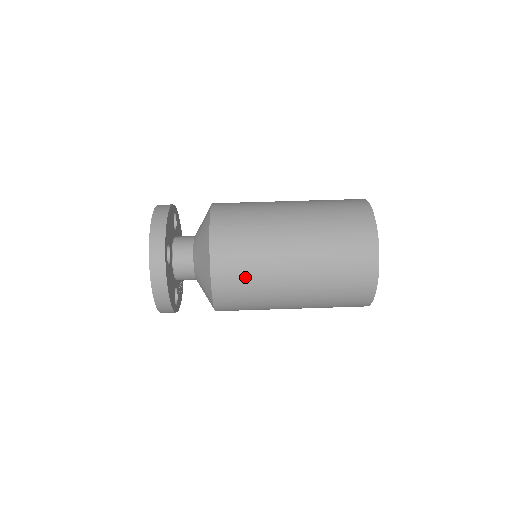
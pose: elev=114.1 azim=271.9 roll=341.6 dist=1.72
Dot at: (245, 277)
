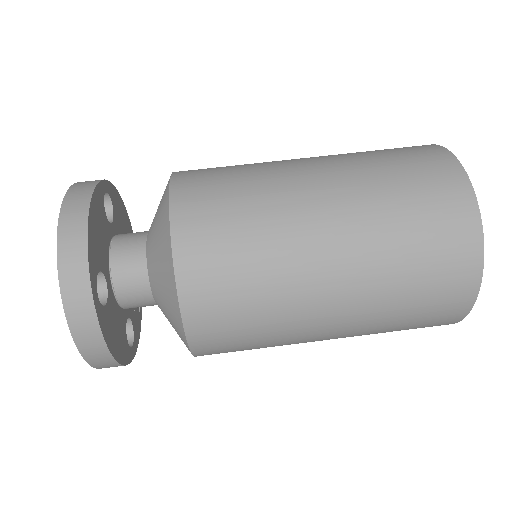
Dot at: (246, 322)
